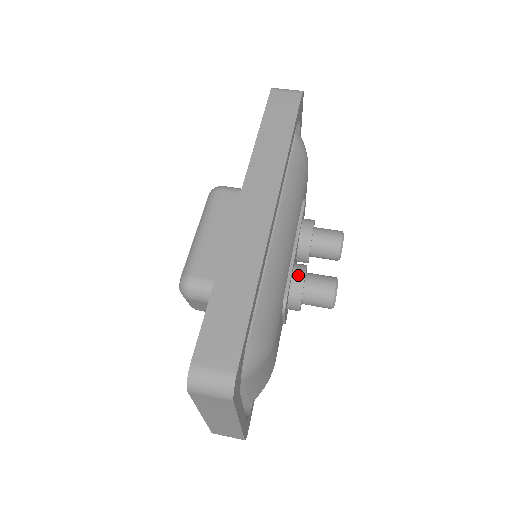
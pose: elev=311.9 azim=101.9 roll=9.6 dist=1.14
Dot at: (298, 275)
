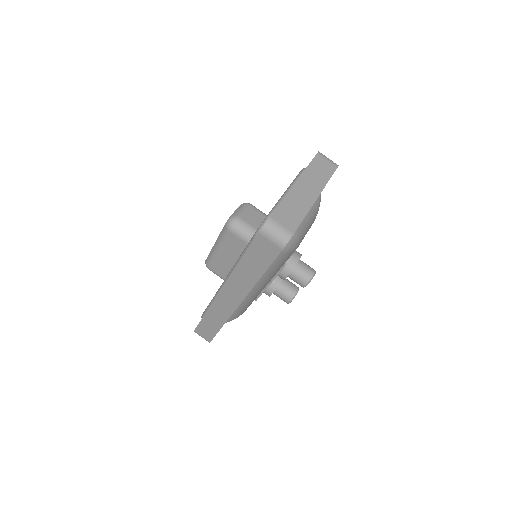
Dot at: (268, 292)
